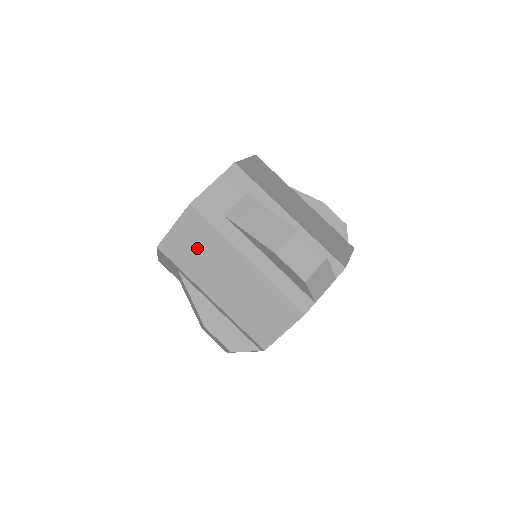
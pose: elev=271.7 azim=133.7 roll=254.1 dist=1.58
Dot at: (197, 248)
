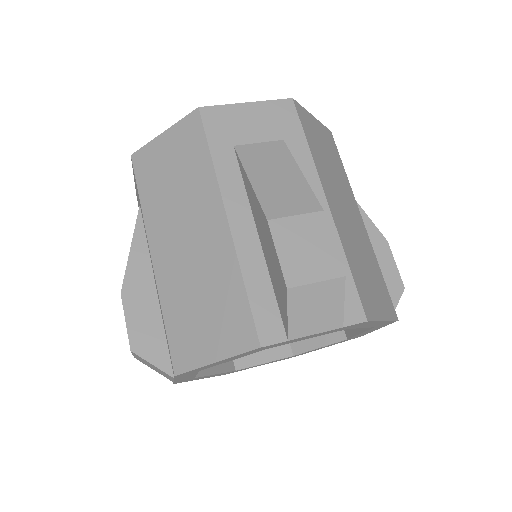
Dot at: (174, 174)
